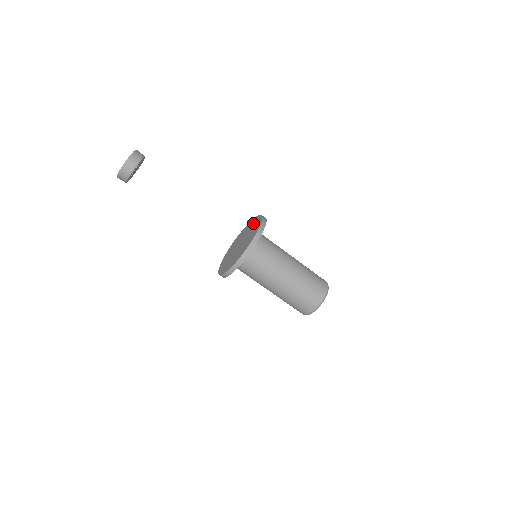
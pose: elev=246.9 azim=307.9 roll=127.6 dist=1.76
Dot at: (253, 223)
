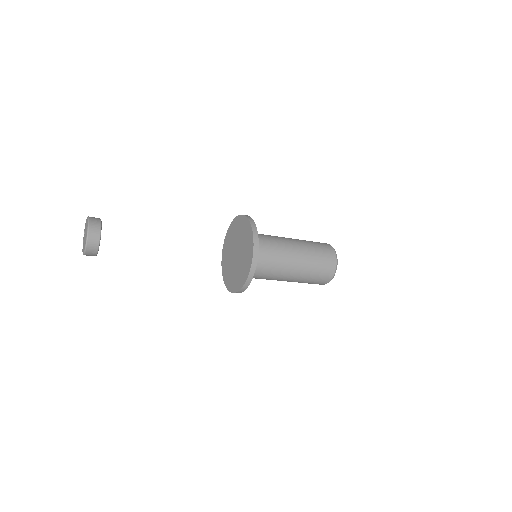
Dot at: (237, 226)
